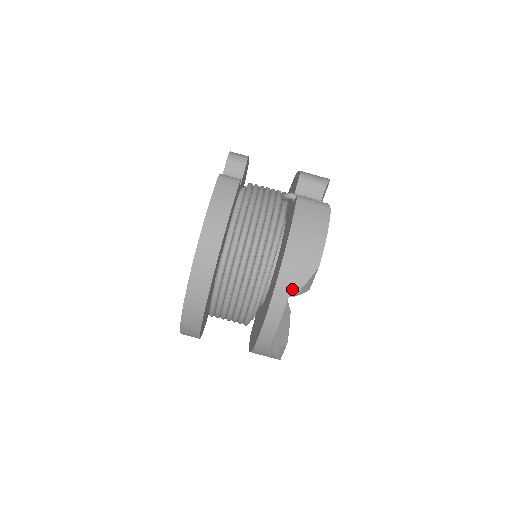
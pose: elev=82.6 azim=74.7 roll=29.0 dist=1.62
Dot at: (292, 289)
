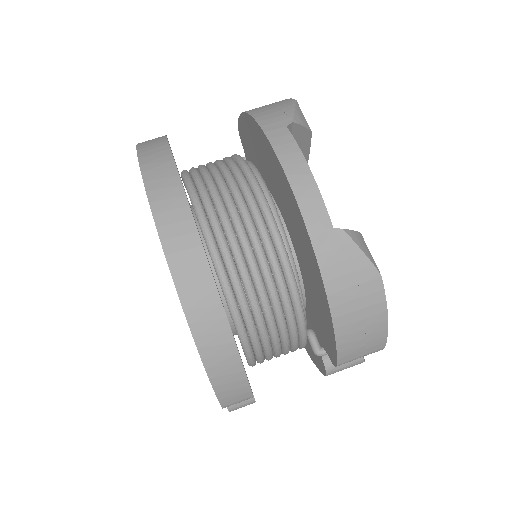
Dot at: (283, 119)
